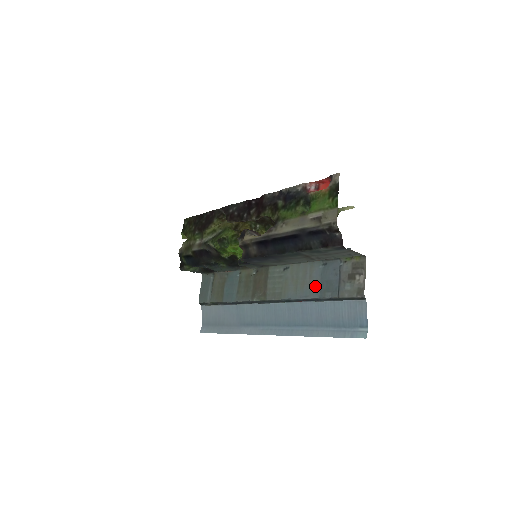
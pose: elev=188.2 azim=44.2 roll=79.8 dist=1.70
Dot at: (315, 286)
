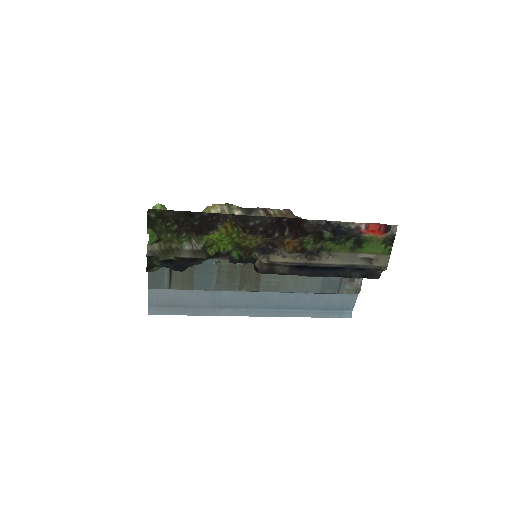
Dot at: (317, 284)
